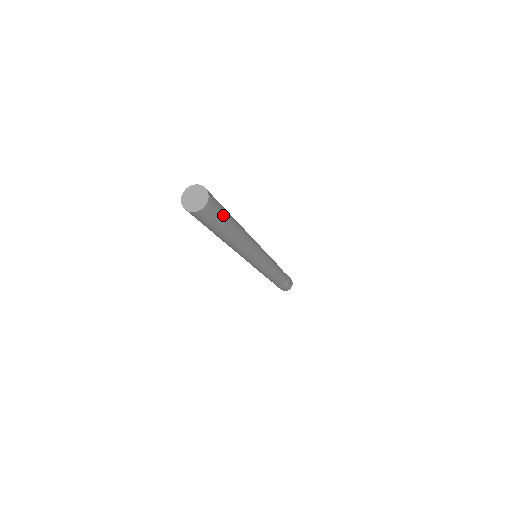
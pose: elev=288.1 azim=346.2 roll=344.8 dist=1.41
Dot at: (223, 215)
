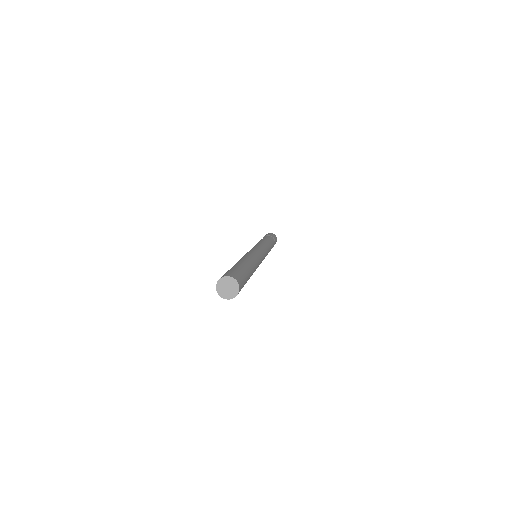
Dot at: occluded
